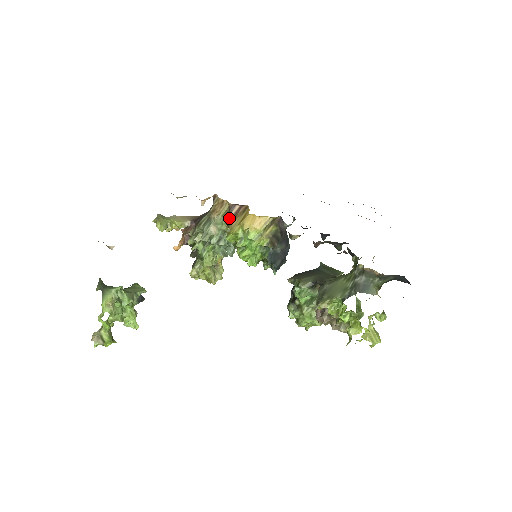
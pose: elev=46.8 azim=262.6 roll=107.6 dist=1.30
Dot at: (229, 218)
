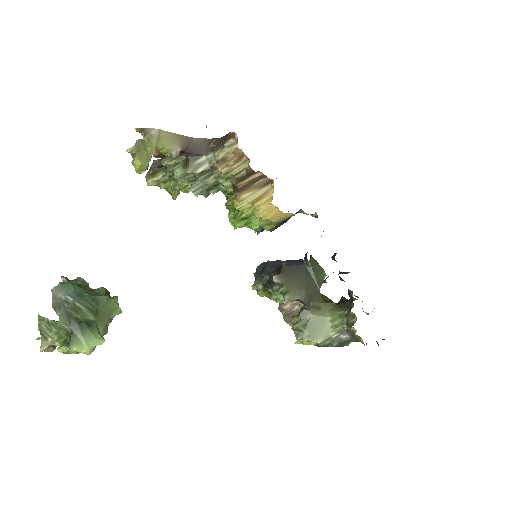
Dot at: (241, 184)
